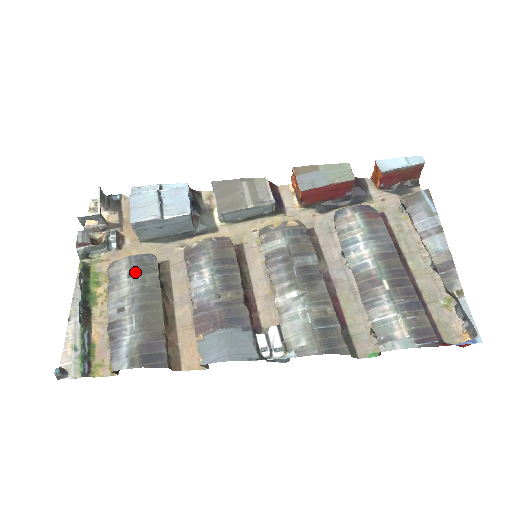
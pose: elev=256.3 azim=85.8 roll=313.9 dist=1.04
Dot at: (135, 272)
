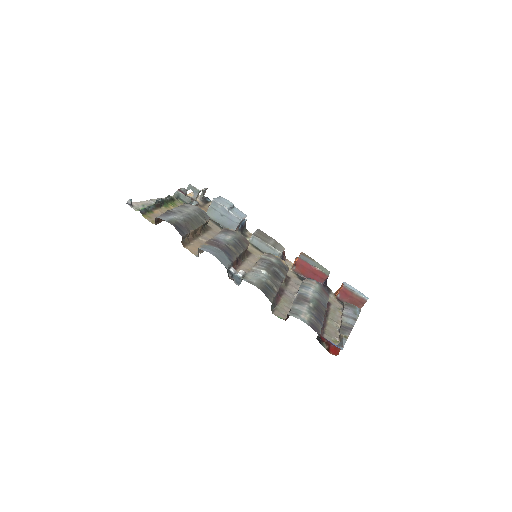
Dot at: (197, 212)
